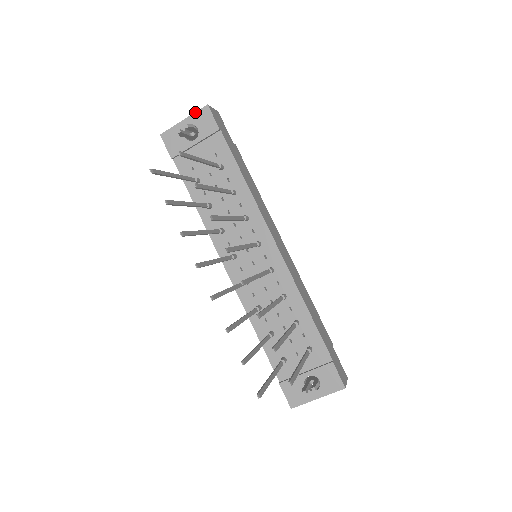
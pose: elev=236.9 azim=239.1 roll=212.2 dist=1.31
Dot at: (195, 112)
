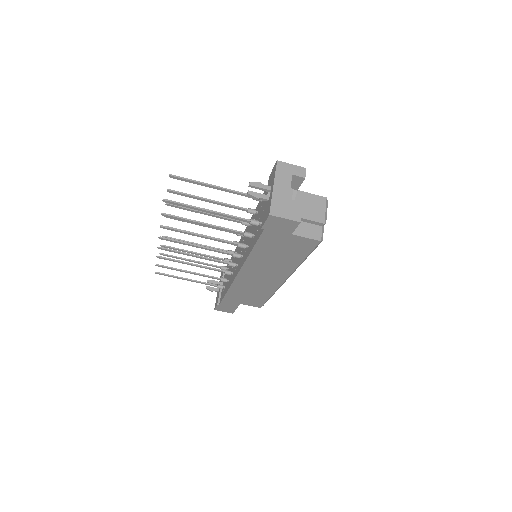
Dot at: occluded
